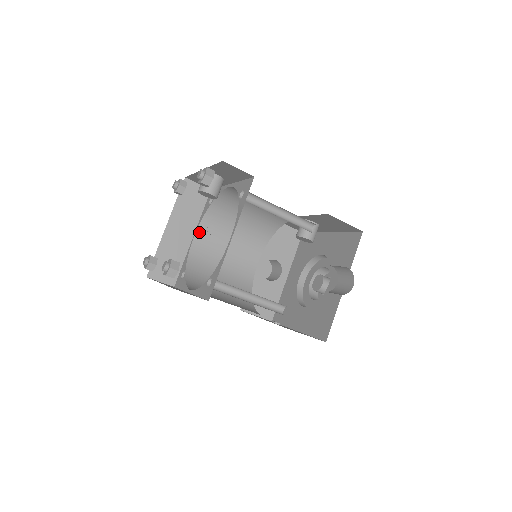
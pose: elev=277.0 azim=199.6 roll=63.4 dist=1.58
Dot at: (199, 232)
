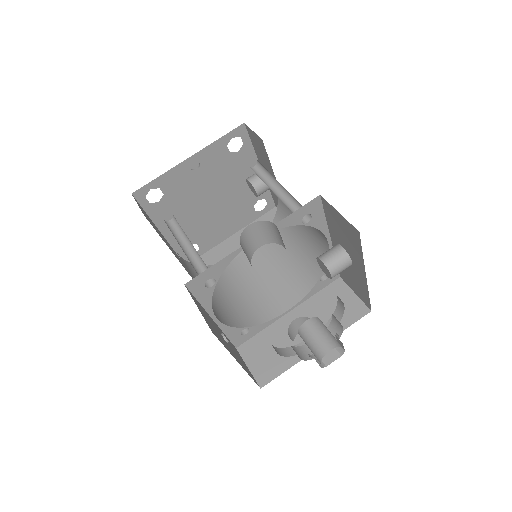
Dot at: occluded
